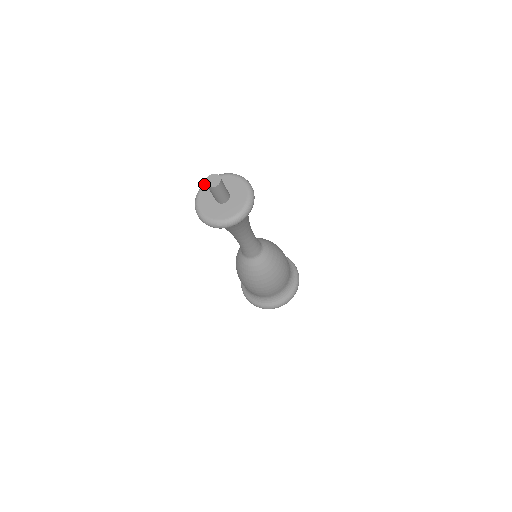
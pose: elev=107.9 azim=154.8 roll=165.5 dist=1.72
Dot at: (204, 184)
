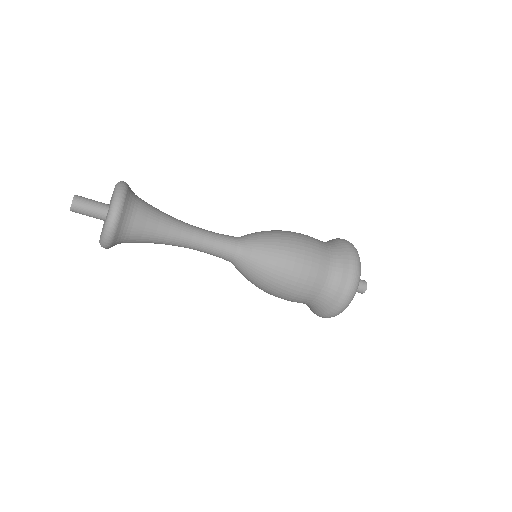
Dot at: occluded
